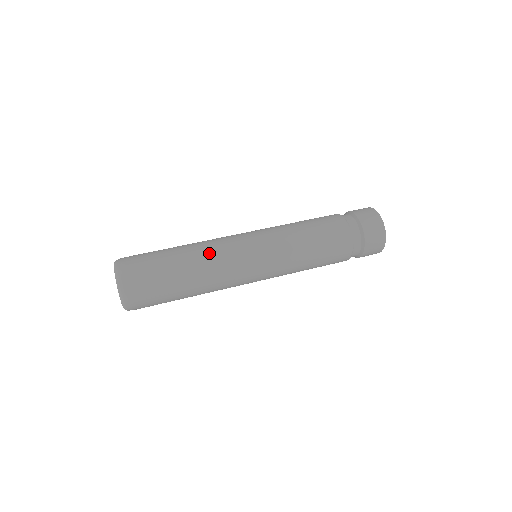
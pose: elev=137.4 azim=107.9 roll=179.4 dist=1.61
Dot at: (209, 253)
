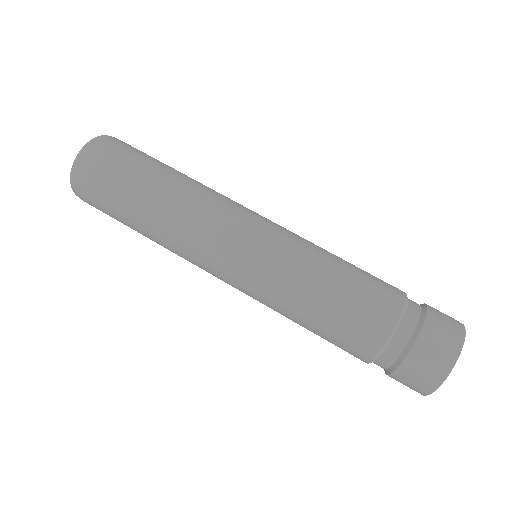
Dot at: (173, 248)
